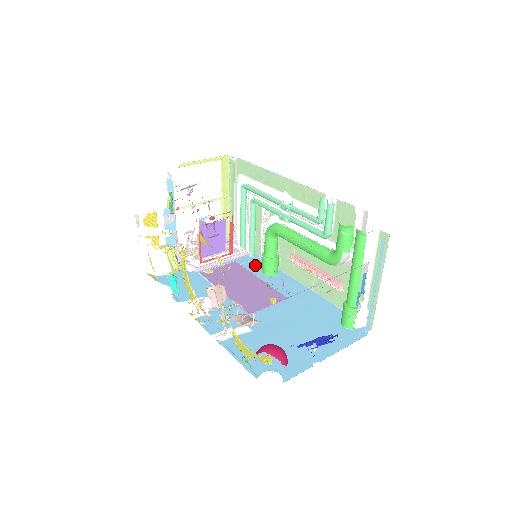
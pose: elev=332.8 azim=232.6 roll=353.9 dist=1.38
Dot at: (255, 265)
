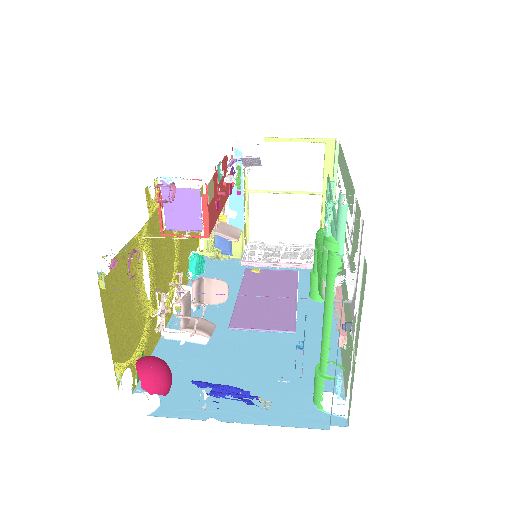
Dot at: occluded
